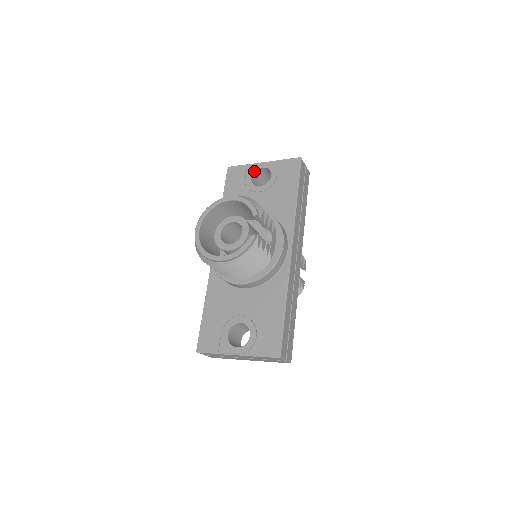
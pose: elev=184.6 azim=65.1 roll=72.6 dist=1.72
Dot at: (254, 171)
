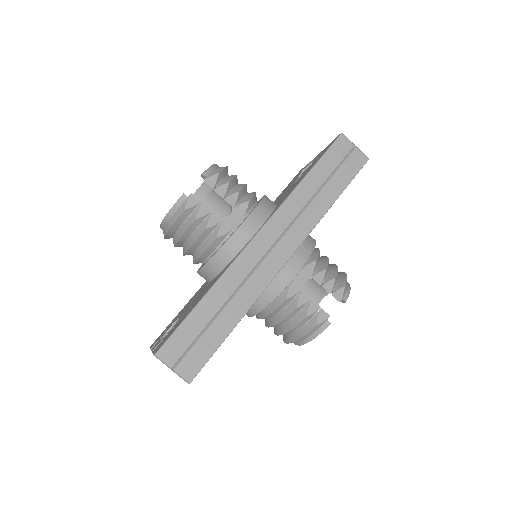
Dot at: (308, 165)
